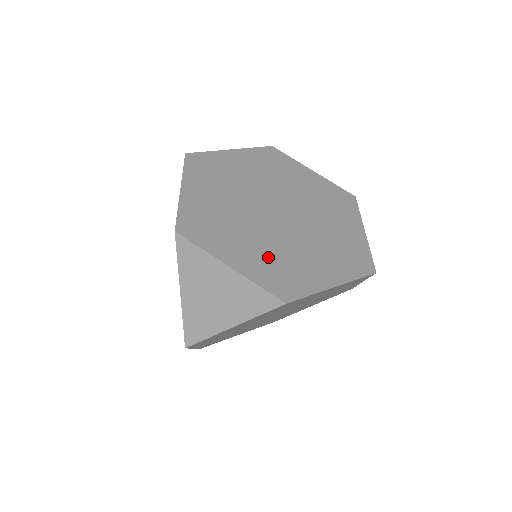
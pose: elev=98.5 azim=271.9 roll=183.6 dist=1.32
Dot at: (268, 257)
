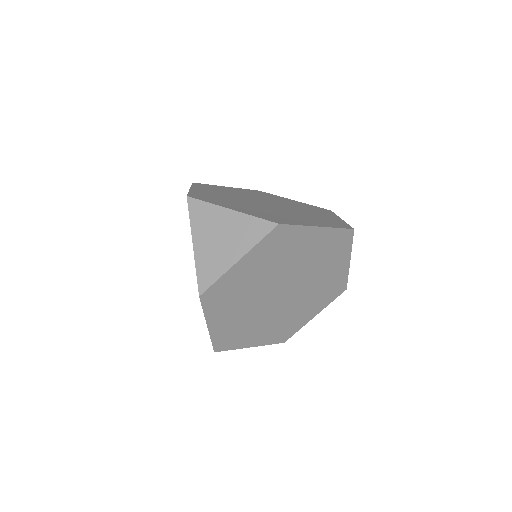
Dot at: (262, 212)
